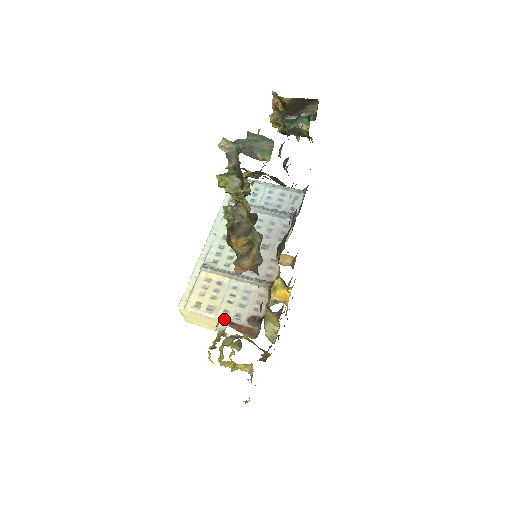
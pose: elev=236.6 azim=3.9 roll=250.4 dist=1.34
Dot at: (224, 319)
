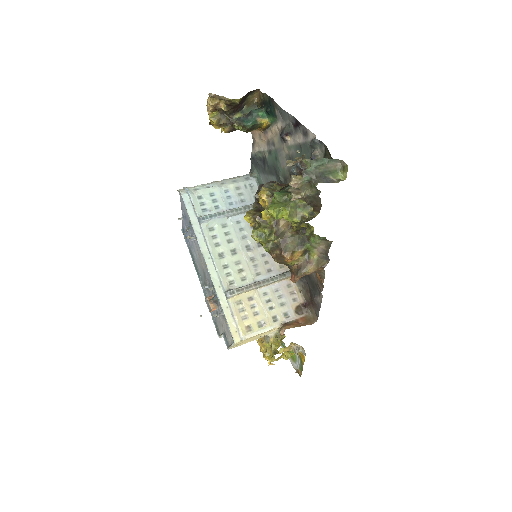
Dot at: (279, 325)
